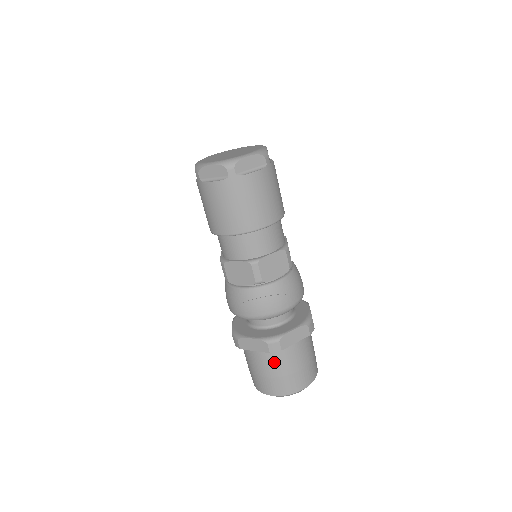
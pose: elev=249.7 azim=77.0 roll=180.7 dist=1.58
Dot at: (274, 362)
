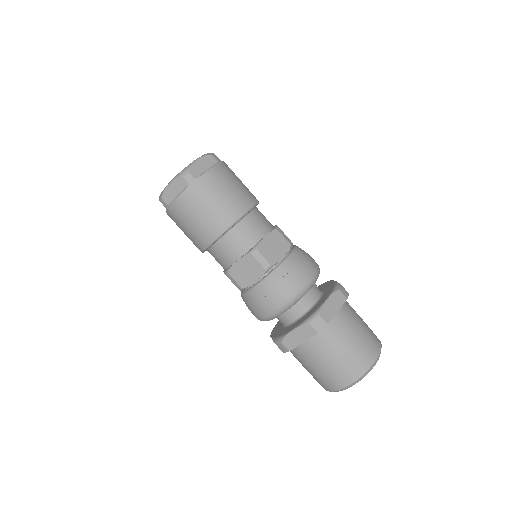
Dot at: (329, 344)
